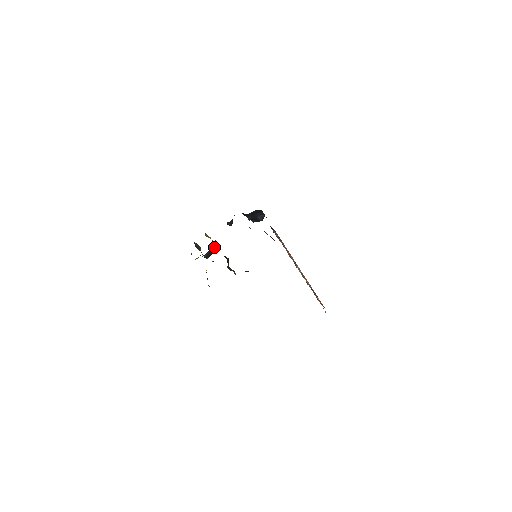
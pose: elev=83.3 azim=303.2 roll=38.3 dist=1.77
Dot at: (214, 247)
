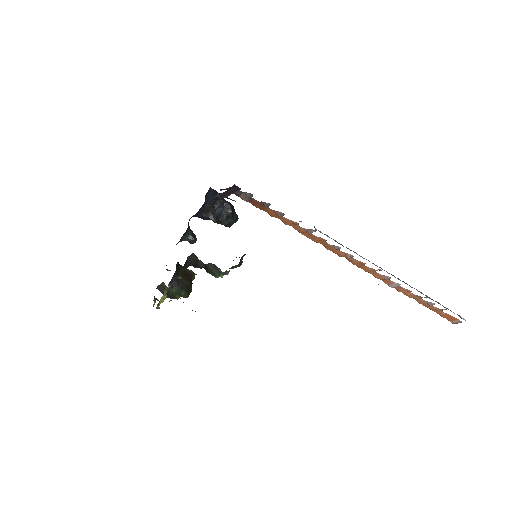
Dot at: (185, 274)
